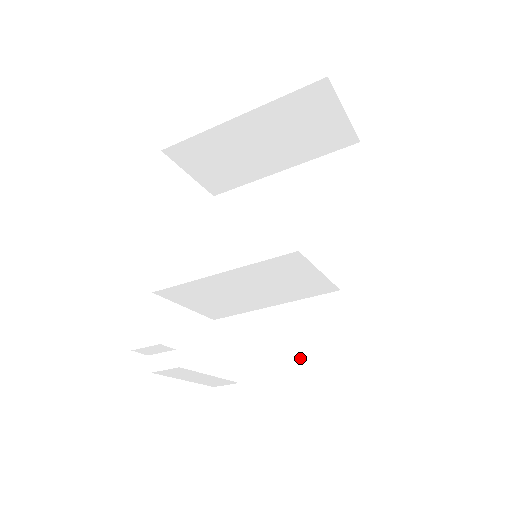
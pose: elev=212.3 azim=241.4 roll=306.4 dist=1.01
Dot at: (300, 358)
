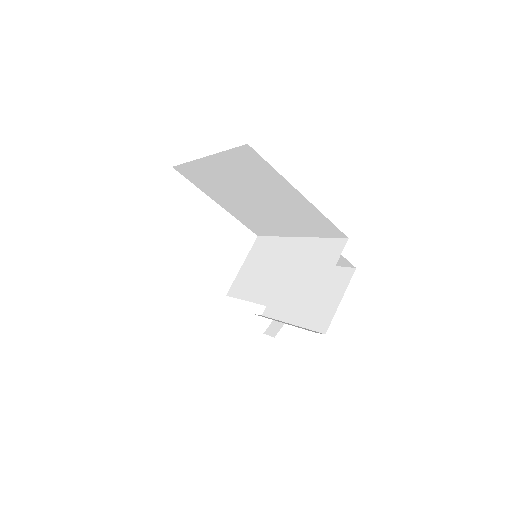
Dot at: occluded
